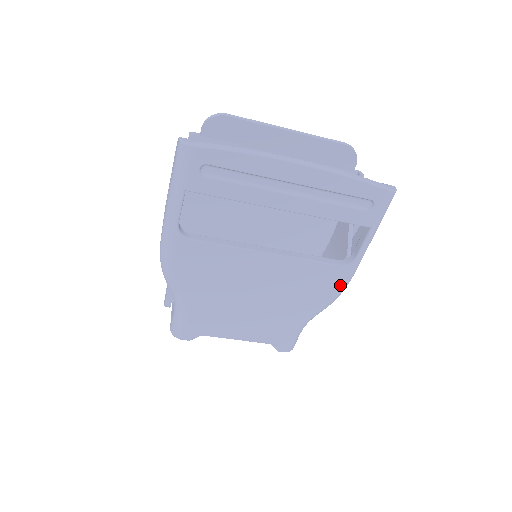
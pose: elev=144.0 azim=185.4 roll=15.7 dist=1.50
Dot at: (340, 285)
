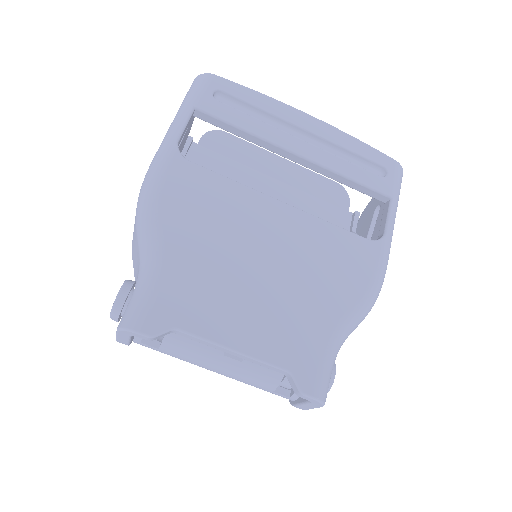
Dot at: (375, 270)
